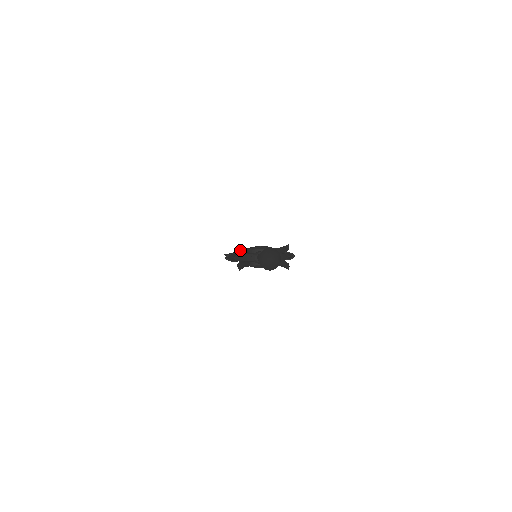
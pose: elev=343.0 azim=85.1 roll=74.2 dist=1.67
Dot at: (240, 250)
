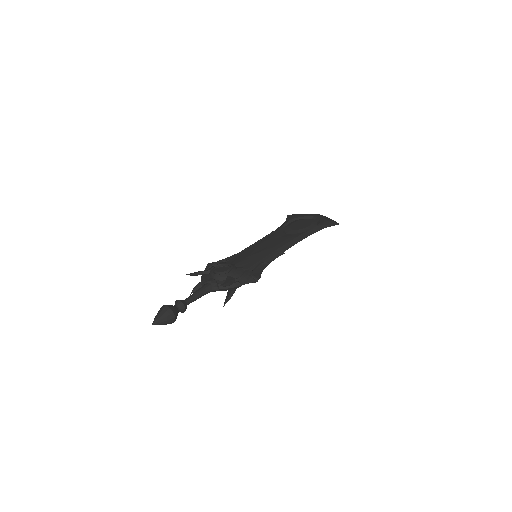
Dot at: (194, 275)
